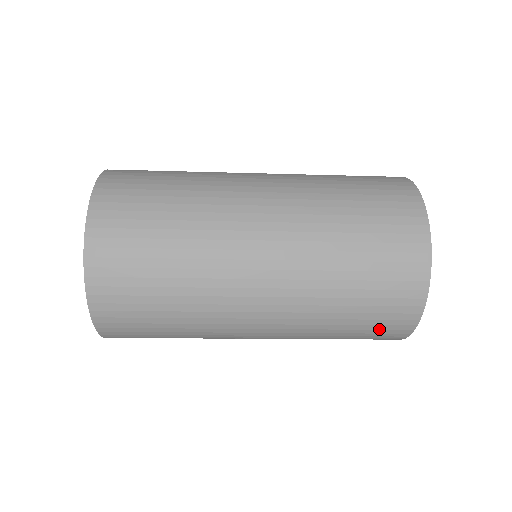
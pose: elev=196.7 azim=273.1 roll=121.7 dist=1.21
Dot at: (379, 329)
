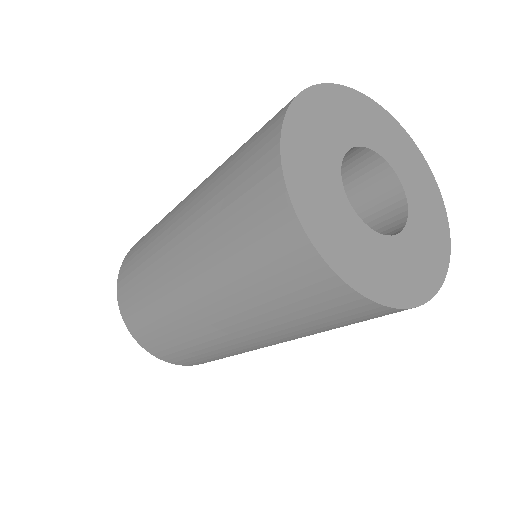
Dot at: (282, 270)
